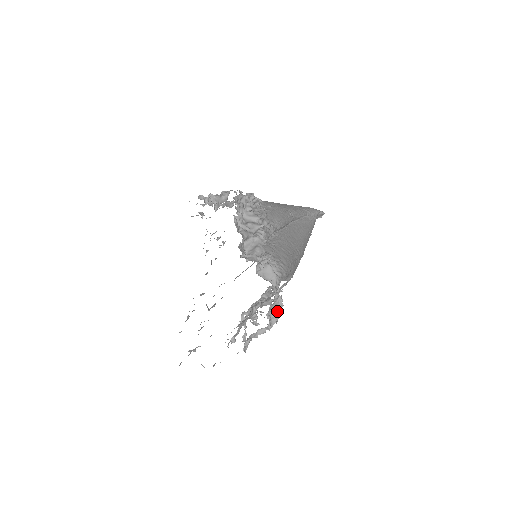
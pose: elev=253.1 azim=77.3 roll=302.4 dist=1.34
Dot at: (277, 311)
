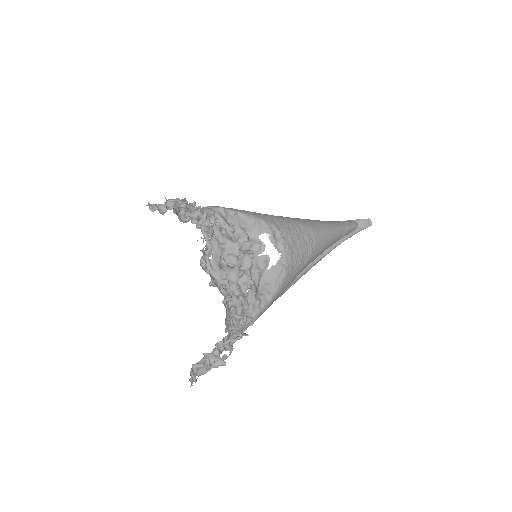
Dot at: (197, 217)
